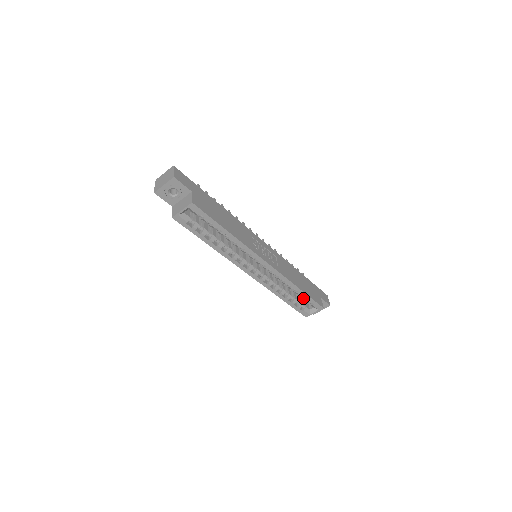
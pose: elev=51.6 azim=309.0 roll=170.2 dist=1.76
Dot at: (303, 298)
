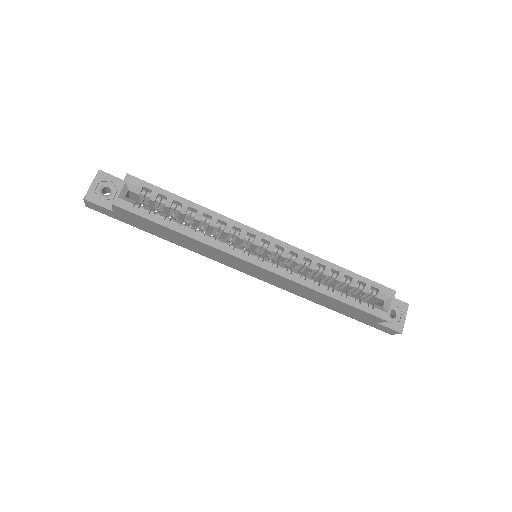
Dot at: occluded
